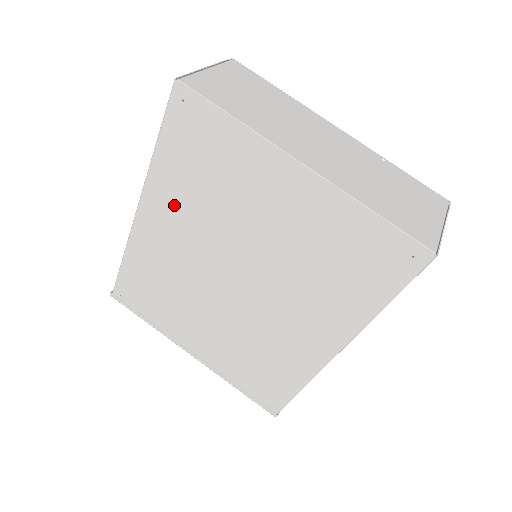
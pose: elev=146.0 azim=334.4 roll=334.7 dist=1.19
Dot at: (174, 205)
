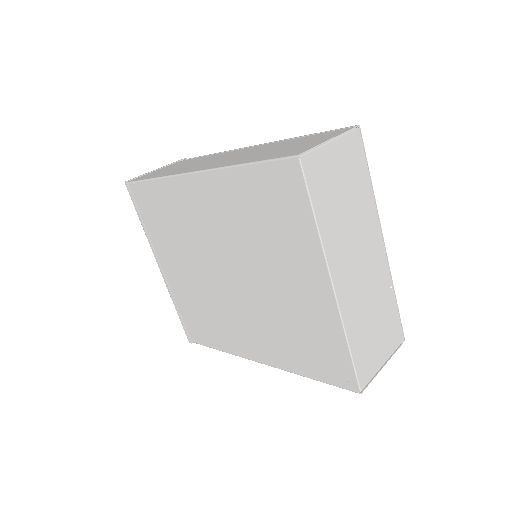
Dot at: (225, 203)
